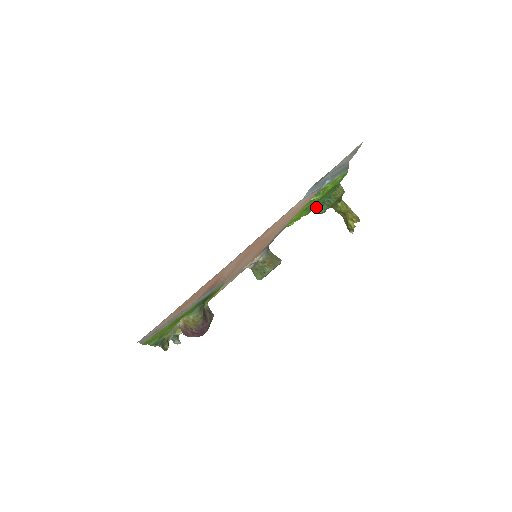
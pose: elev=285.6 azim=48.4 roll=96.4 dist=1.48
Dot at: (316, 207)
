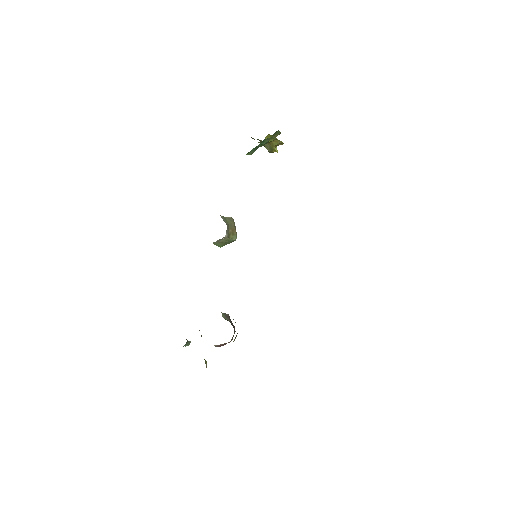
Dot at: occluded
